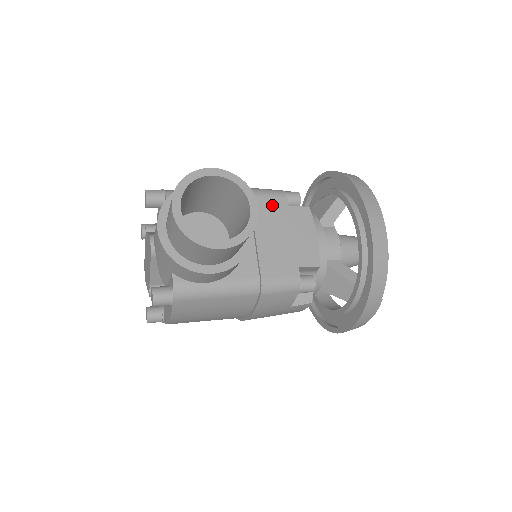
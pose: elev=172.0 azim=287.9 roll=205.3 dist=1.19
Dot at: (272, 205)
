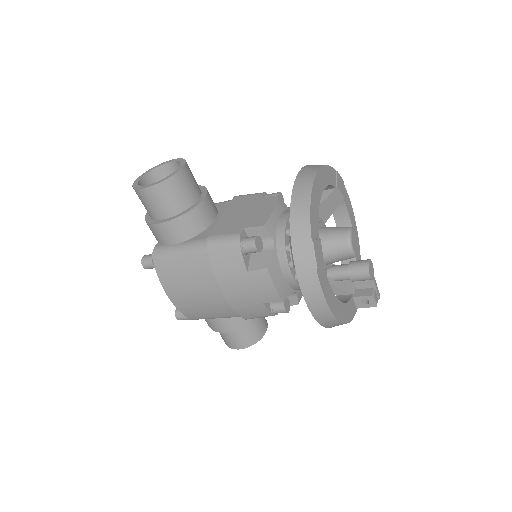
Dot at: (247, 199)
